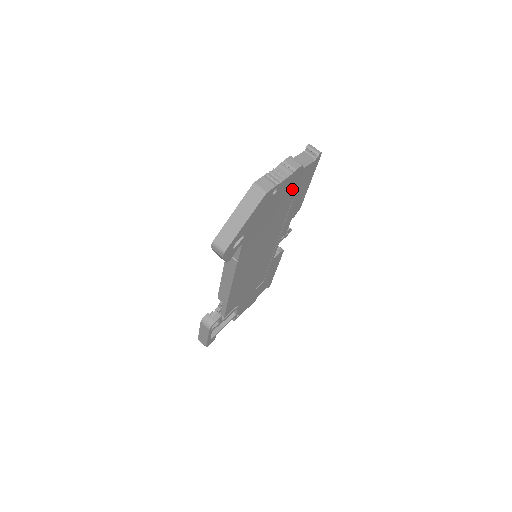
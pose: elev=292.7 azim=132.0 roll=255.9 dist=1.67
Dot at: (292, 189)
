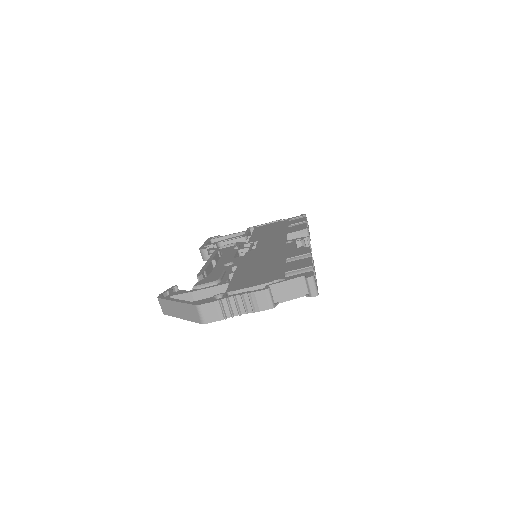
Dot at: occluded
